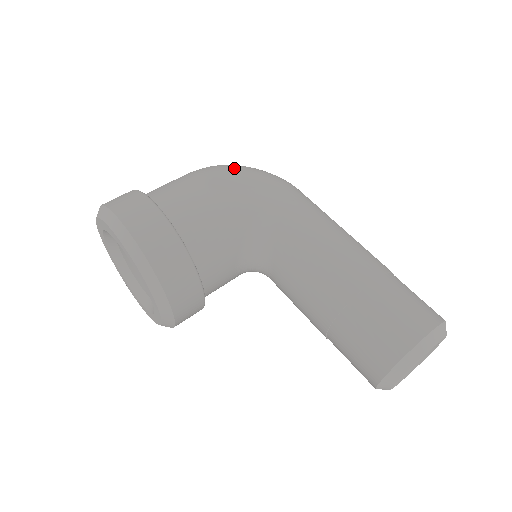
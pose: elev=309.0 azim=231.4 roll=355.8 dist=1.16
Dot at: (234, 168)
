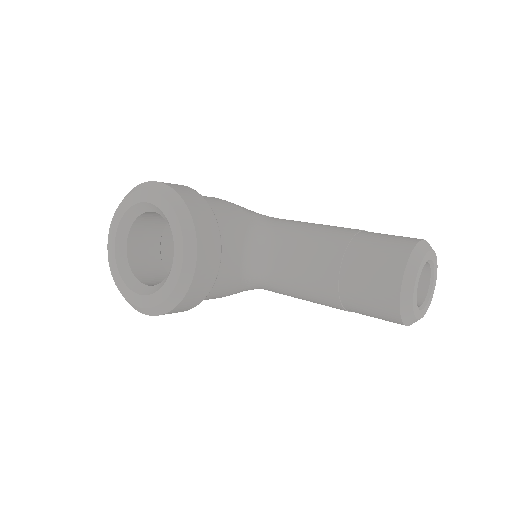
Dot at: occluded
